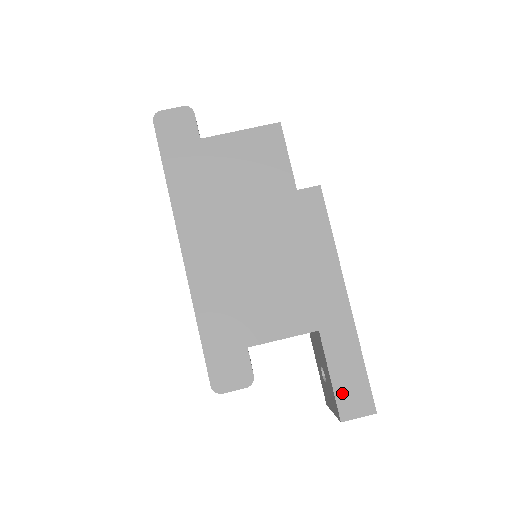
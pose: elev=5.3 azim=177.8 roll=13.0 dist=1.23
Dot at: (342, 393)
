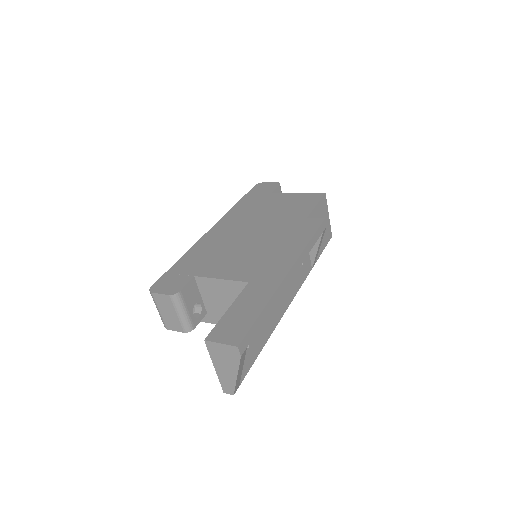
Dot at: (225, 322)
